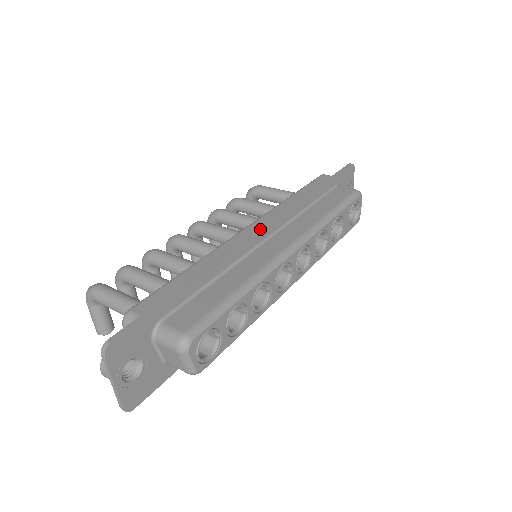
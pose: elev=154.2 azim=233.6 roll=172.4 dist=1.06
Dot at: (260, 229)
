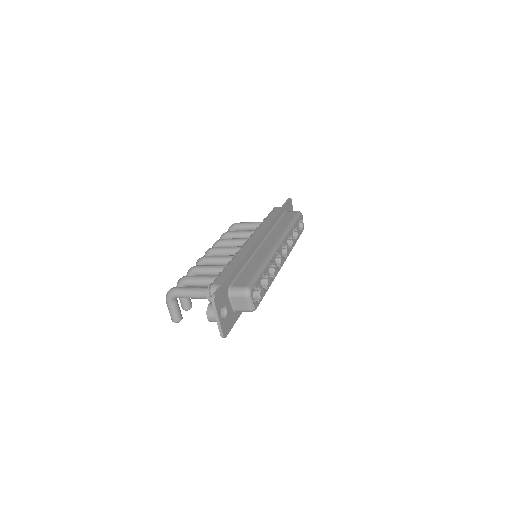
Dot at: (258, 238)
